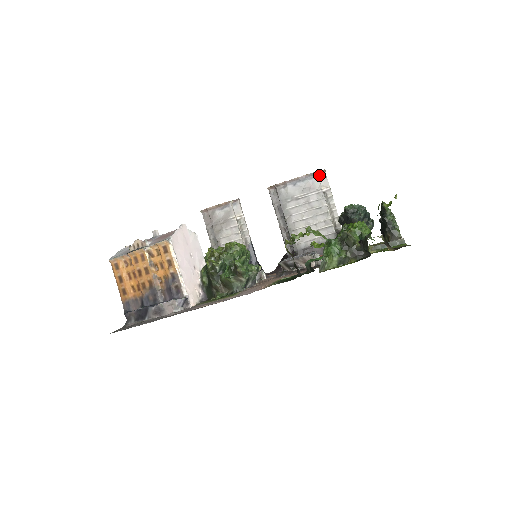
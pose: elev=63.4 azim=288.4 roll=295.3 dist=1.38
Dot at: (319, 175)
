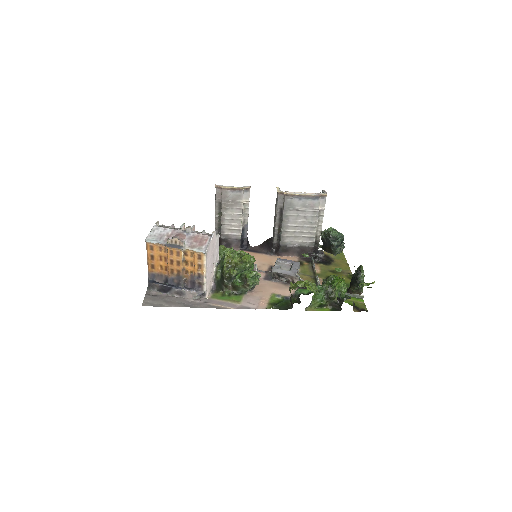
Dot at: (321, 197)
